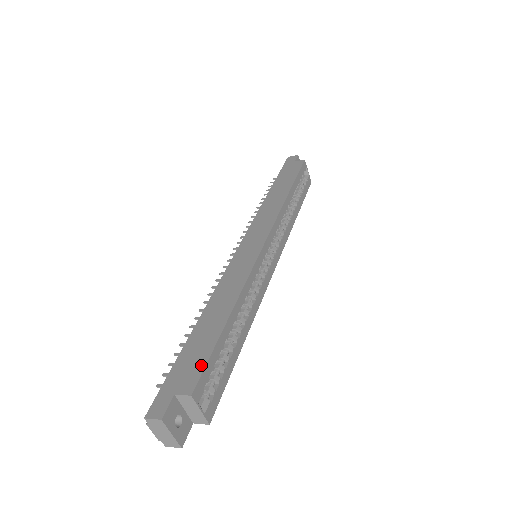
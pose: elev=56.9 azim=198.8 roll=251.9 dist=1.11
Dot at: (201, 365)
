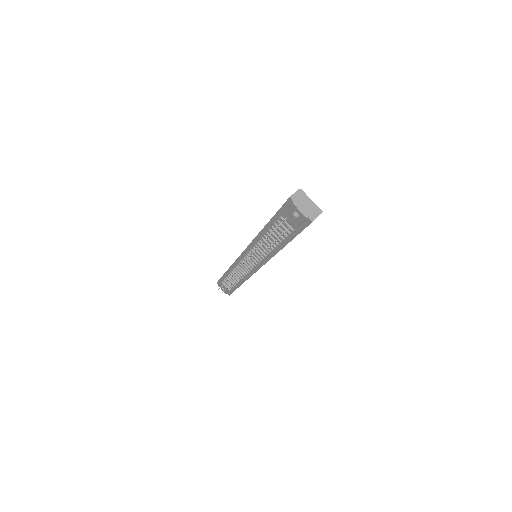
Dot at: occluded
